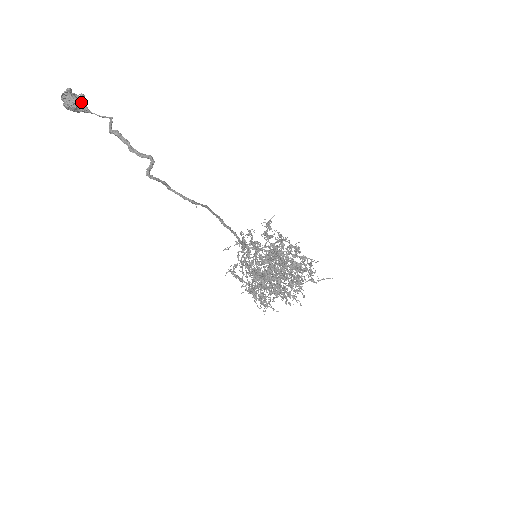
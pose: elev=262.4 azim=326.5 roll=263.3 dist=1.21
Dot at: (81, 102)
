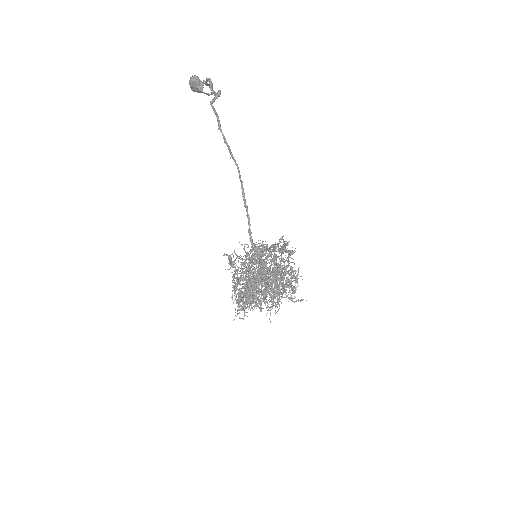
Dot at: (201, 83)
